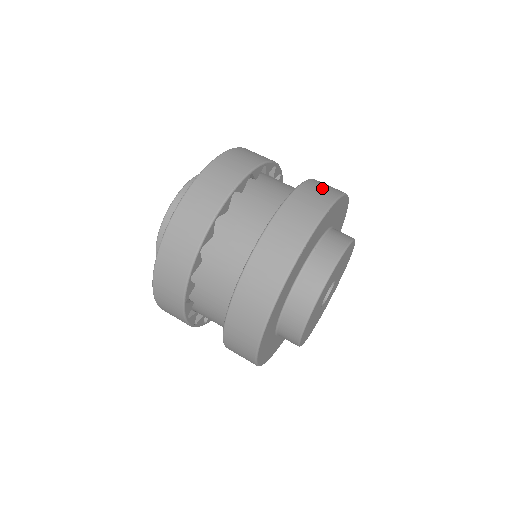
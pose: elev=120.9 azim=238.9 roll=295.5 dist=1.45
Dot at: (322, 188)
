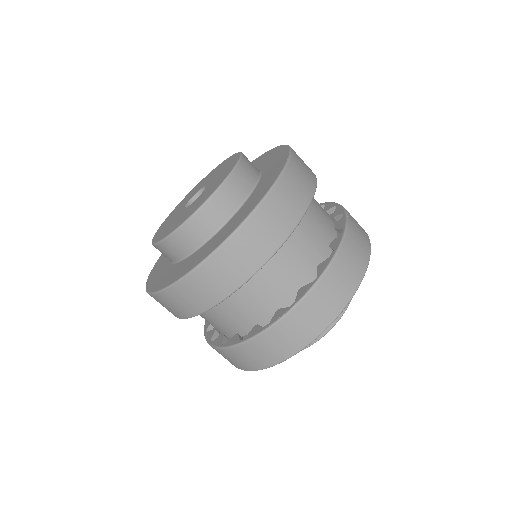
Dot at: (348, 269)
